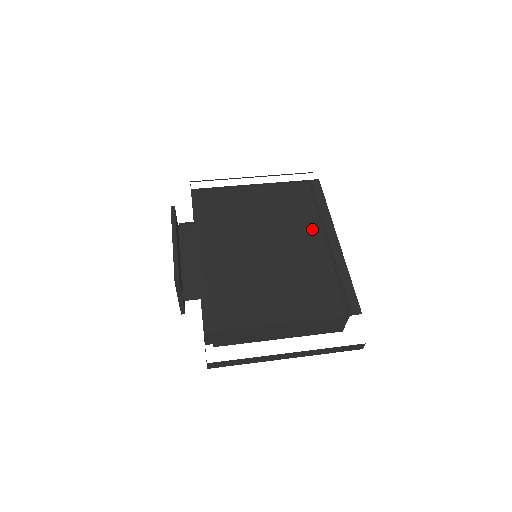
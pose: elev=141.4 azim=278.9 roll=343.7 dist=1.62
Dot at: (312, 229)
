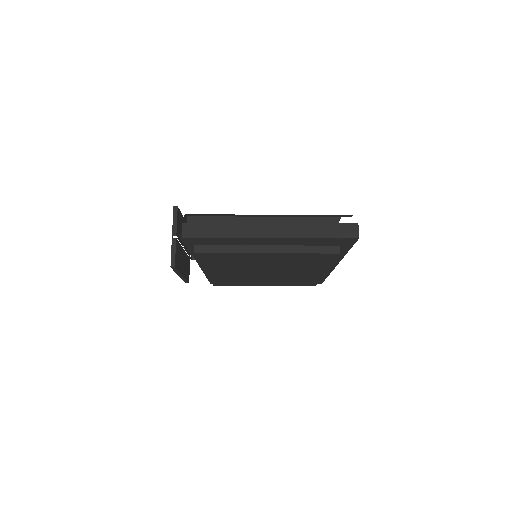
Dot at: occluded
